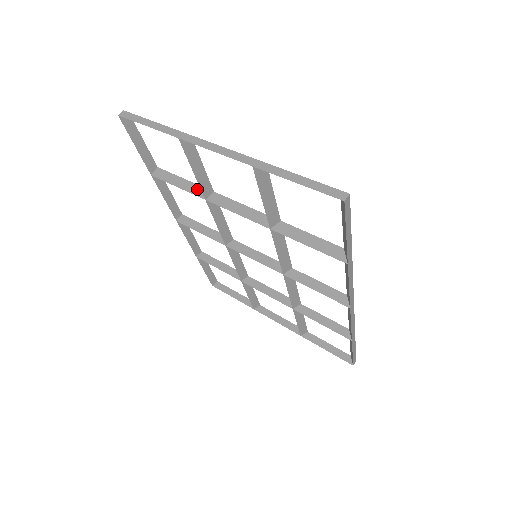
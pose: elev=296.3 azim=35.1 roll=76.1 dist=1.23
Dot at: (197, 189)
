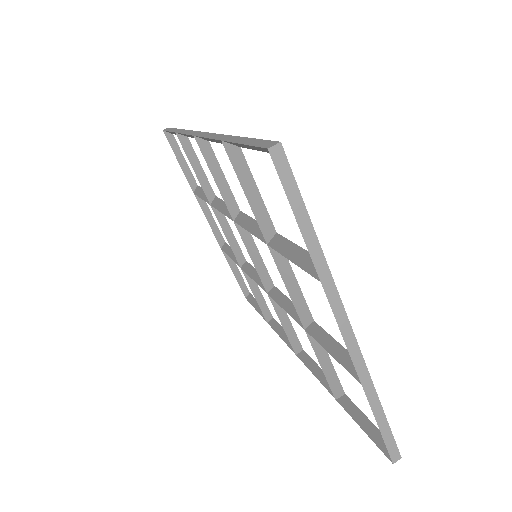
Dot at: (268, 227)
